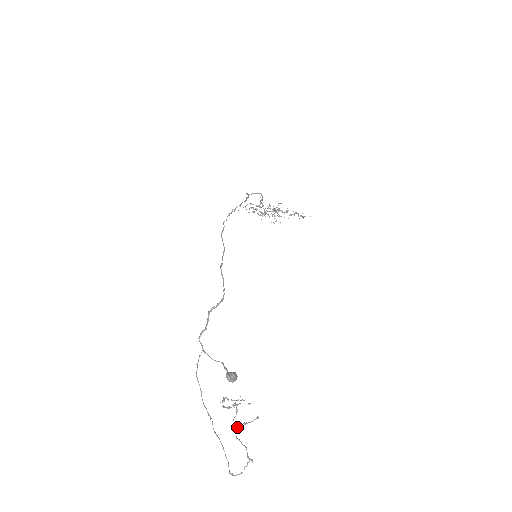
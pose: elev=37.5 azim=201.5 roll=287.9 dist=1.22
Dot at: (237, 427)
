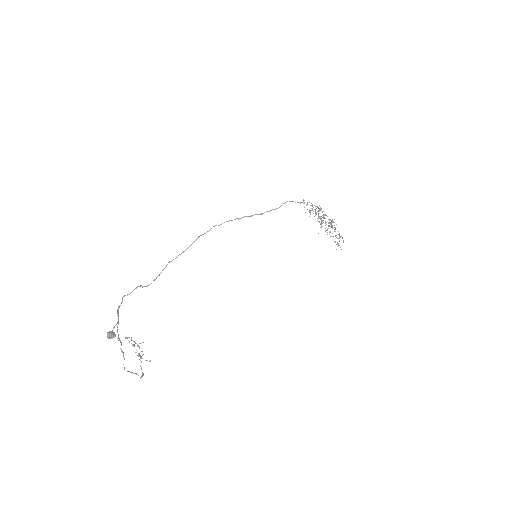
Dot at: (142, 355)
